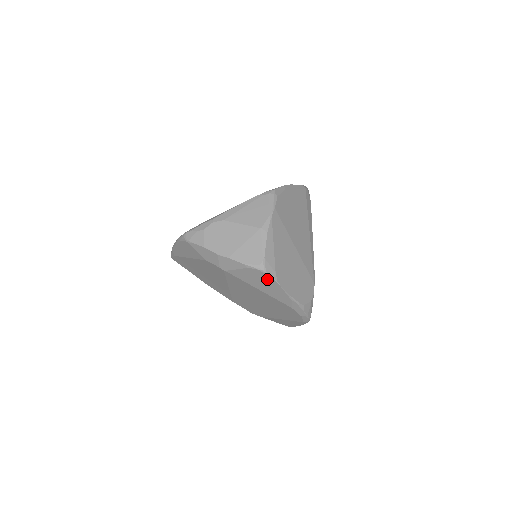
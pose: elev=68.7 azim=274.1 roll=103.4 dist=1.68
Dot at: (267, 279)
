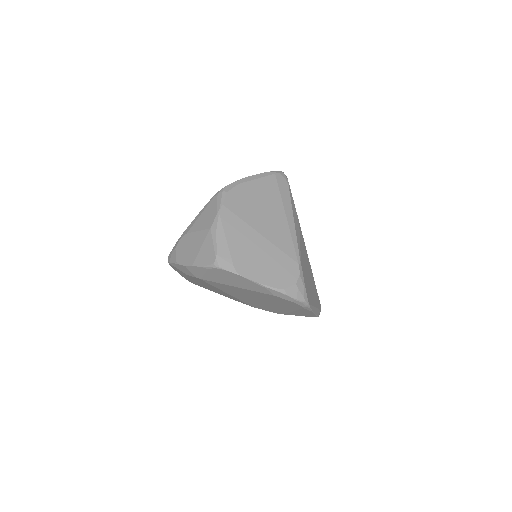
Dot at: (229, 274)
